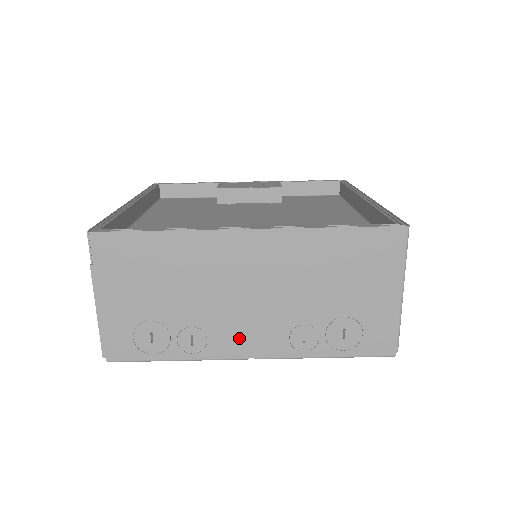
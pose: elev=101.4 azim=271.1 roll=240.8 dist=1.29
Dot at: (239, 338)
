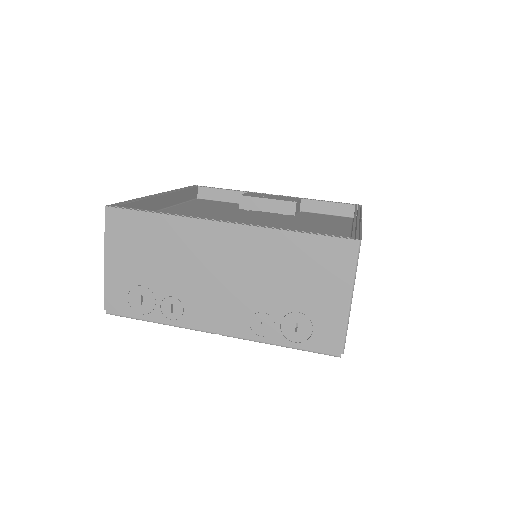
Dot at: (209, 314)
